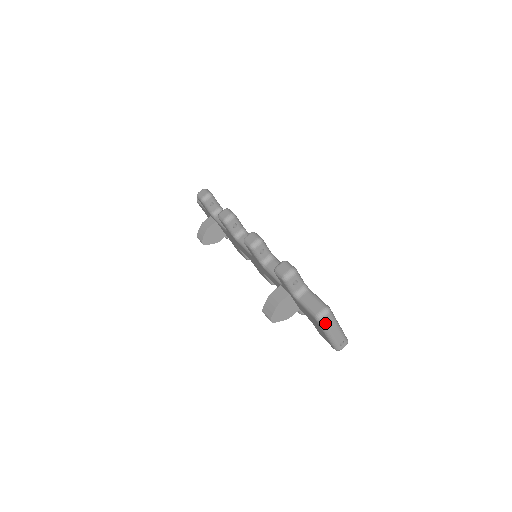
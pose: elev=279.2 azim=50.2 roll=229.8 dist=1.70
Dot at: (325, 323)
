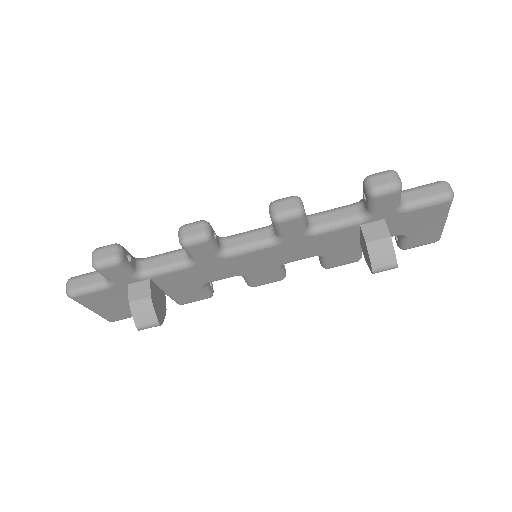
Dot at: occluded
